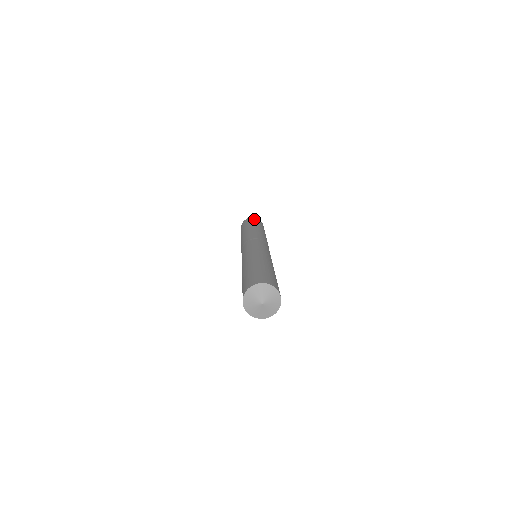
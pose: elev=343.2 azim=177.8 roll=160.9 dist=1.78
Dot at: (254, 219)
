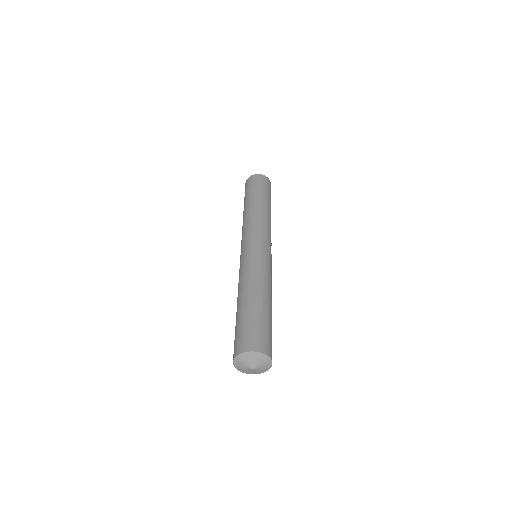
Dot at: (249, 182)
